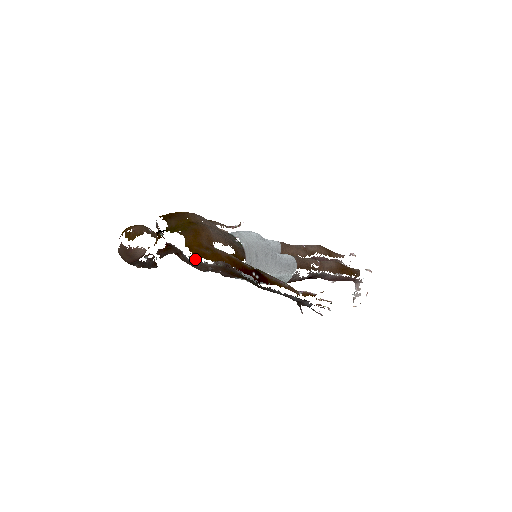
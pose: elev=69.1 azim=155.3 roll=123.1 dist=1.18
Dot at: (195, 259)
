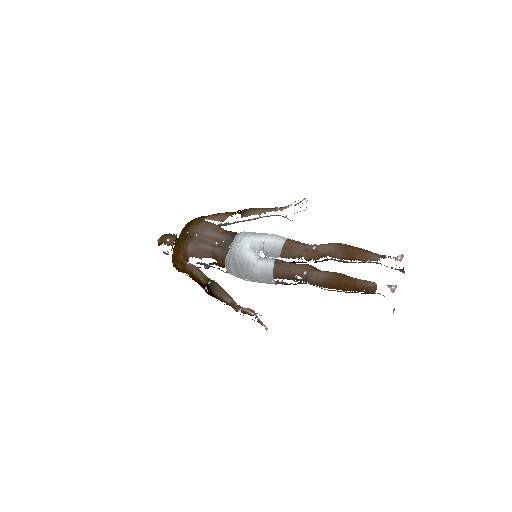
Dot at: (176, 269)
